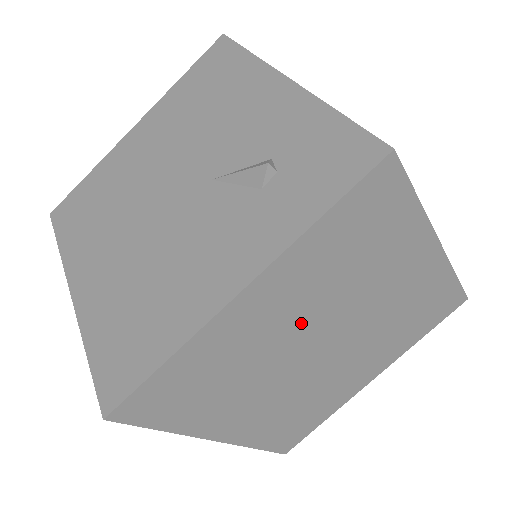
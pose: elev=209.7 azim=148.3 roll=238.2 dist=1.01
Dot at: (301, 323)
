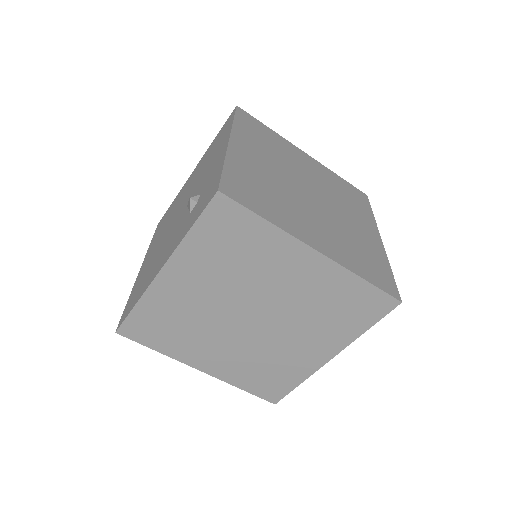
Dot at: (219, 297)
